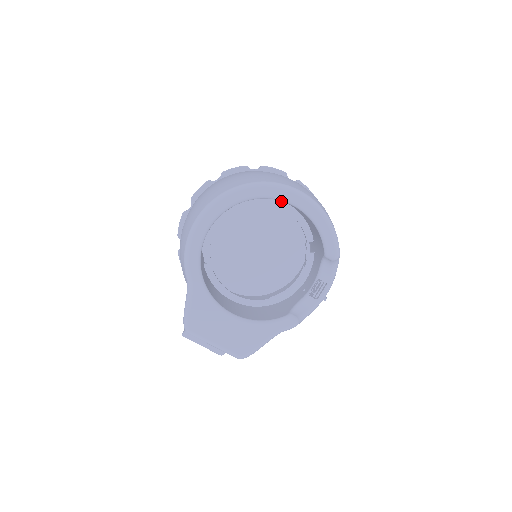
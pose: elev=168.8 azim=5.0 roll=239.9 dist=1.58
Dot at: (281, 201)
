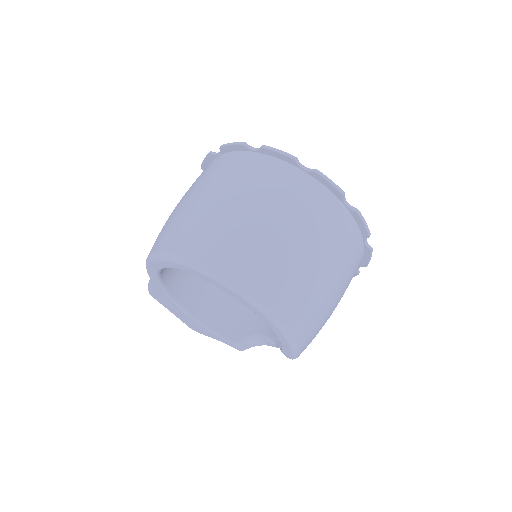
Dot at: occluded
